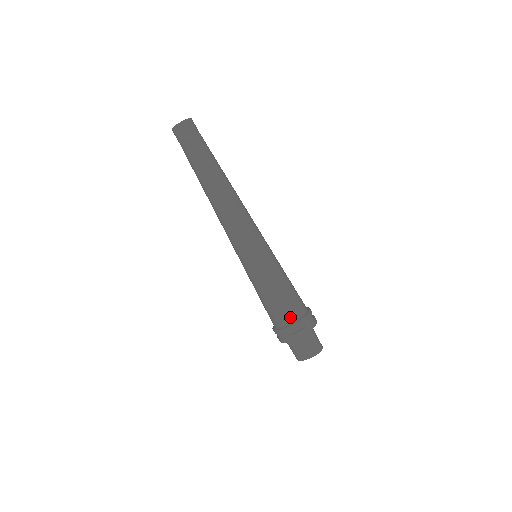
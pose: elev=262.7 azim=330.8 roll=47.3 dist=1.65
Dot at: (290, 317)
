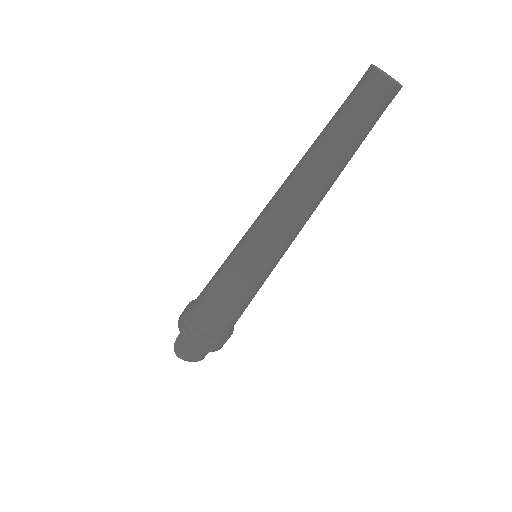
Dot at: (225, 332)
